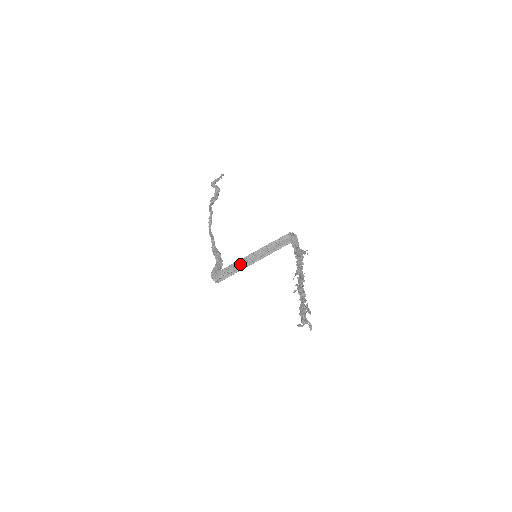
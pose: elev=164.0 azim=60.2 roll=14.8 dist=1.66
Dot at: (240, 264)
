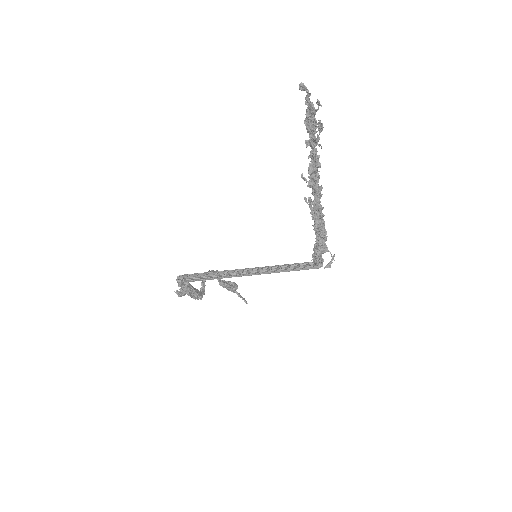
Dot at: (227, 274)
